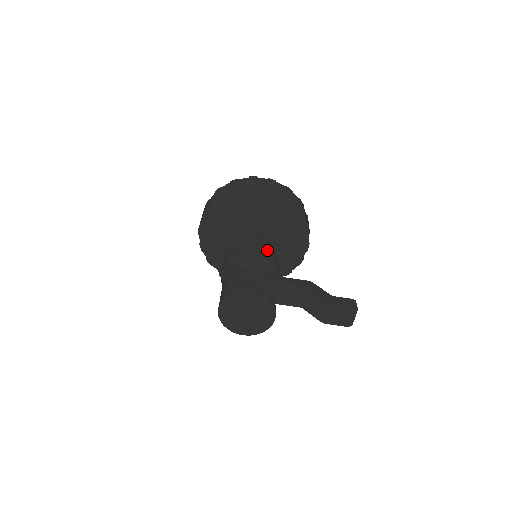
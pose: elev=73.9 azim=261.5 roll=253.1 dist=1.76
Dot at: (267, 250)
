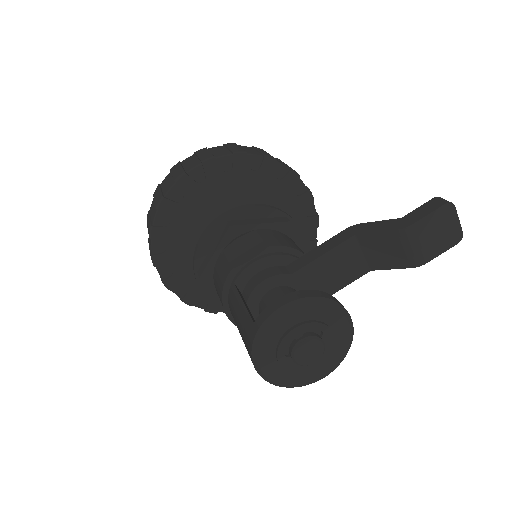
Dot at: (260, 234)
